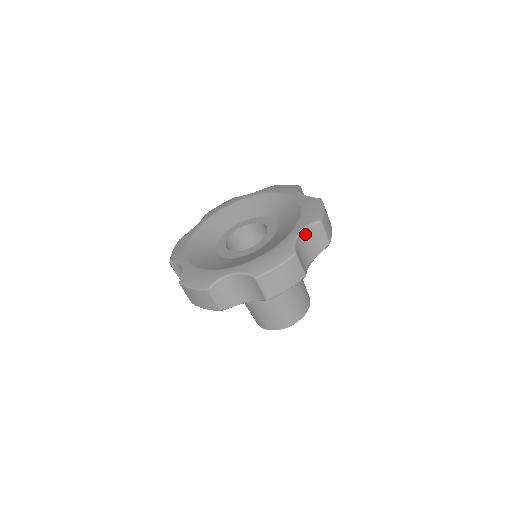
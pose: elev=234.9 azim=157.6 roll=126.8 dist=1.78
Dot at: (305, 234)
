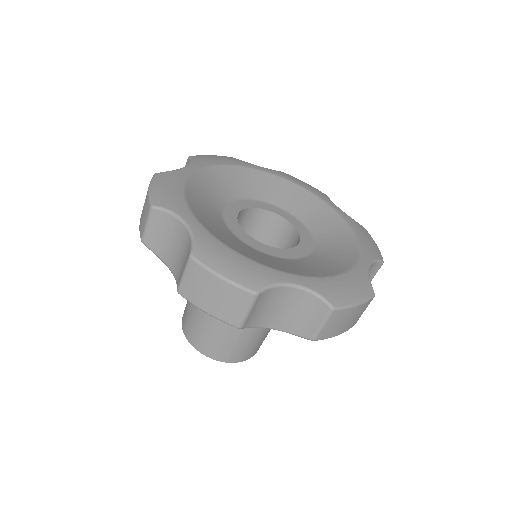
Dot at: (301, 295)
